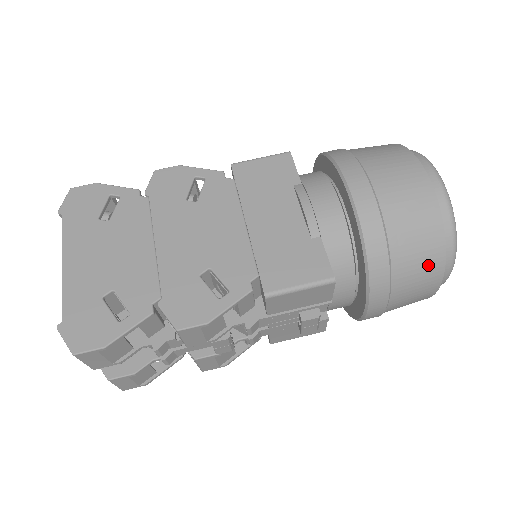
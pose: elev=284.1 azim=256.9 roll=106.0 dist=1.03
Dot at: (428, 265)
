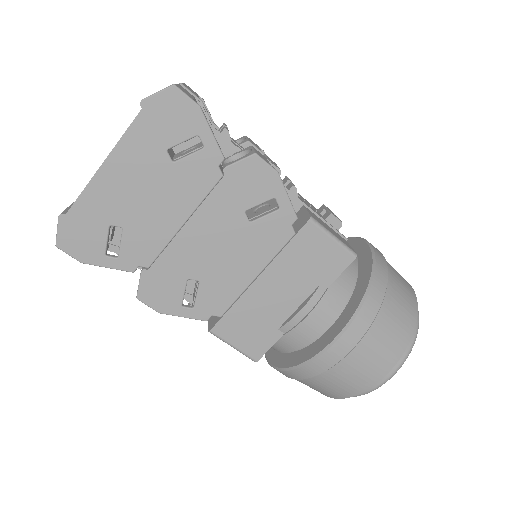
Dot at: (316, 390)
